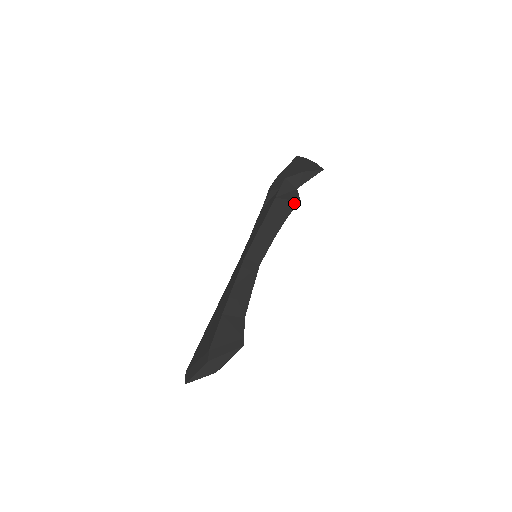
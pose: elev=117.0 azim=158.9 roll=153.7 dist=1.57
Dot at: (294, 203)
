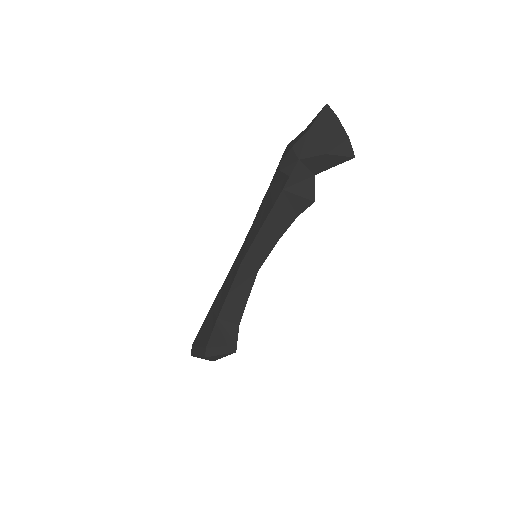
Dot at: (306, 202)
